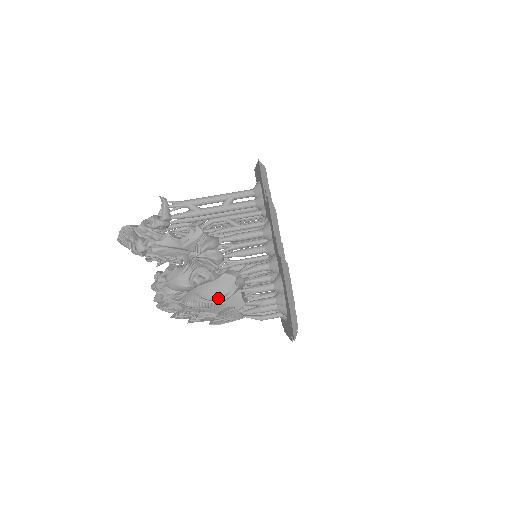
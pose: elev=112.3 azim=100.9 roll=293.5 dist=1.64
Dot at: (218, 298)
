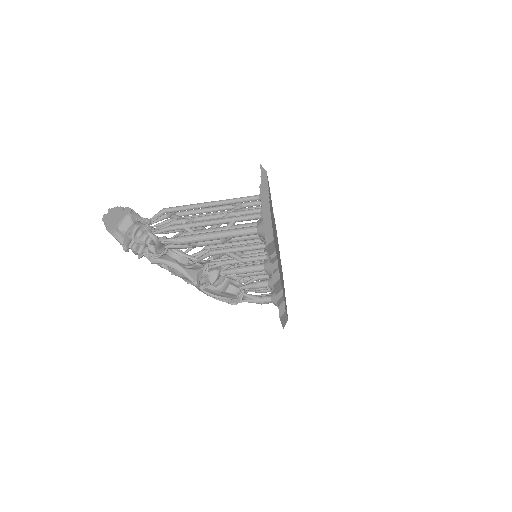
Dot at: (221, 296)
